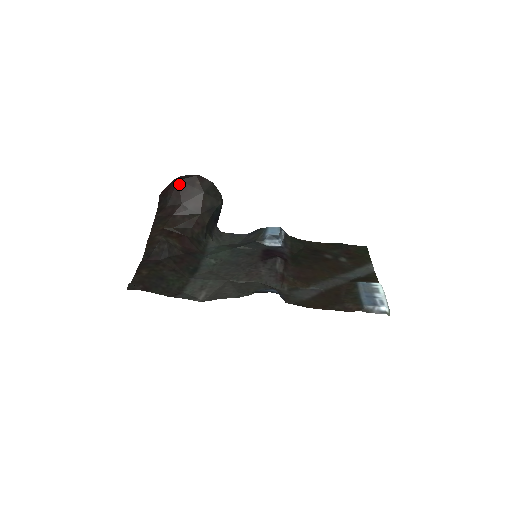
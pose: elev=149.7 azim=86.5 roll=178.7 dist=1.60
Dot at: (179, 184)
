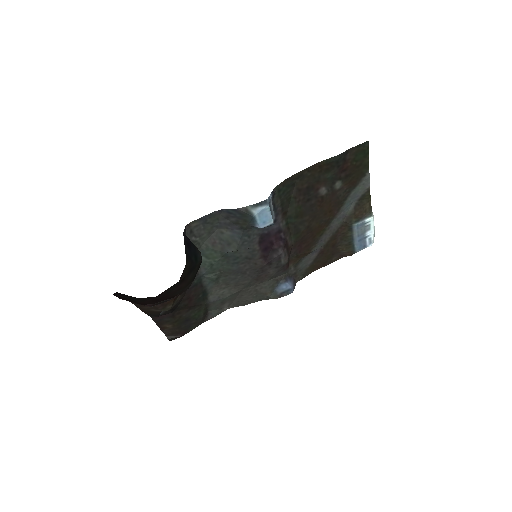
Dot at: occluded
